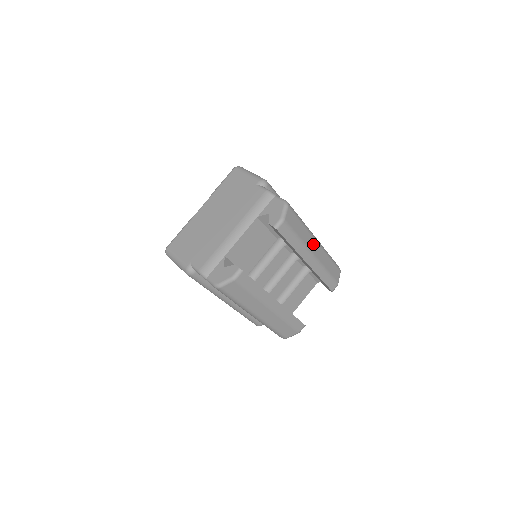
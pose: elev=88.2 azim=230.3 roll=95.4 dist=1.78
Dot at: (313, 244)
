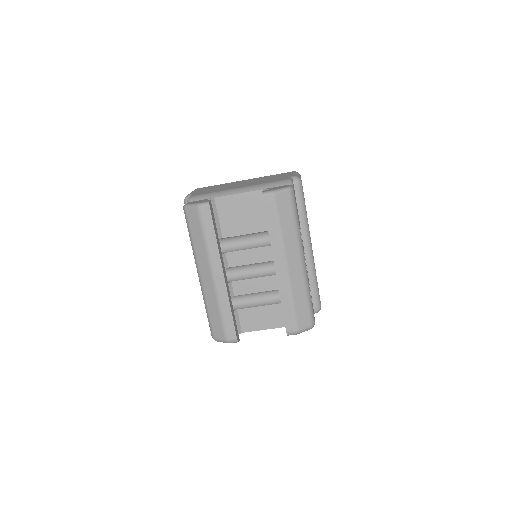
Dot at: (294, 255)
